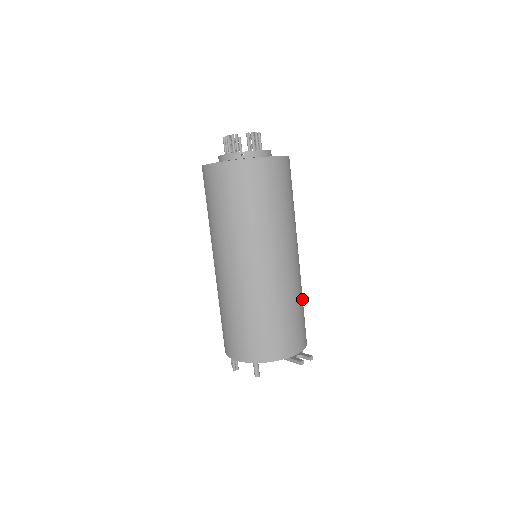
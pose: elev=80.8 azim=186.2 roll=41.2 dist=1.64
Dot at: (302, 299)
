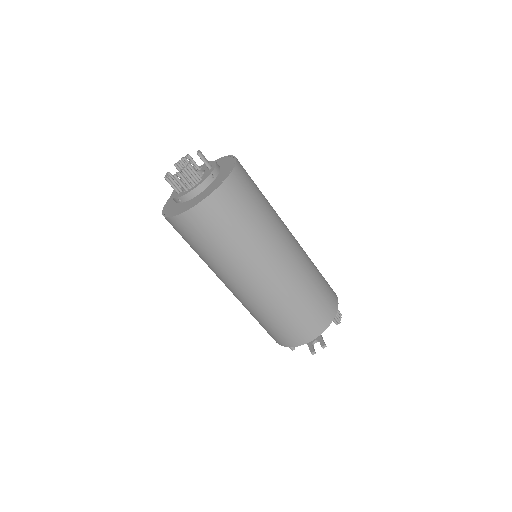
Dot at: (309, 290)
